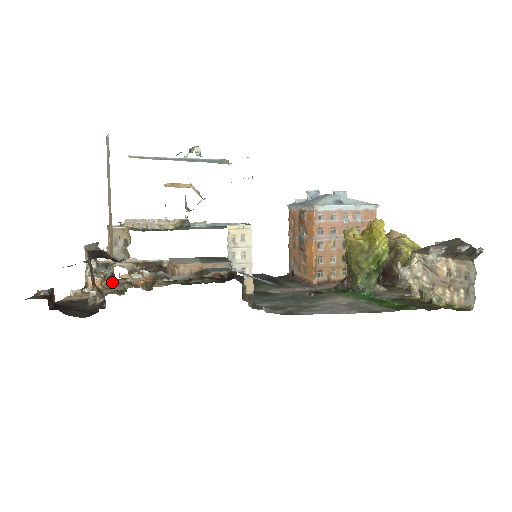
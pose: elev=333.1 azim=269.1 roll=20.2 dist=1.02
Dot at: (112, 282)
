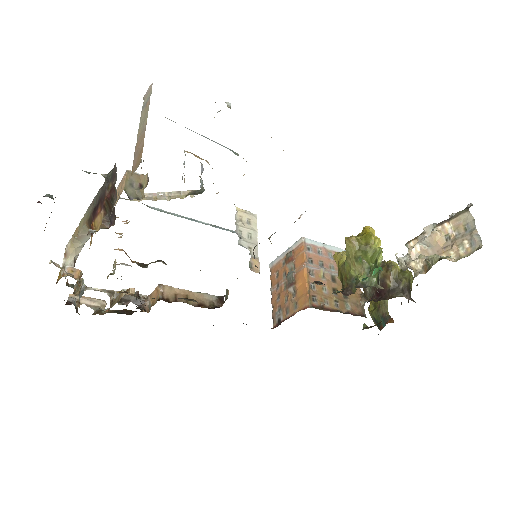
Dot at: occluded
